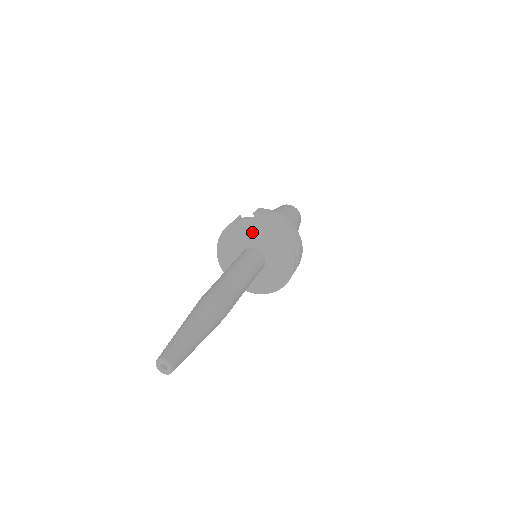
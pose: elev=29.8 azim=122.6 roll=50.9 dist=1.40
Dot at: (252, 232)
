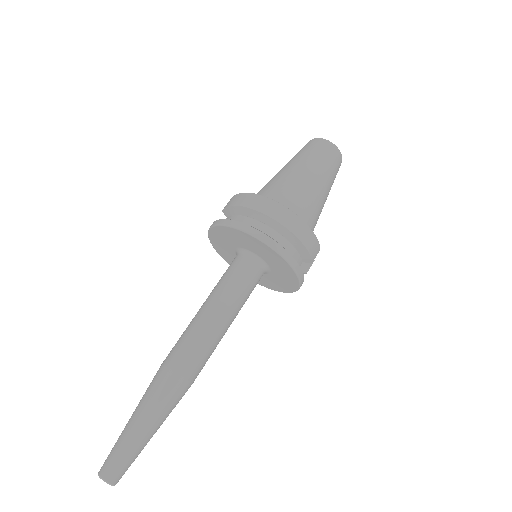
Dot at: (224, 239)
